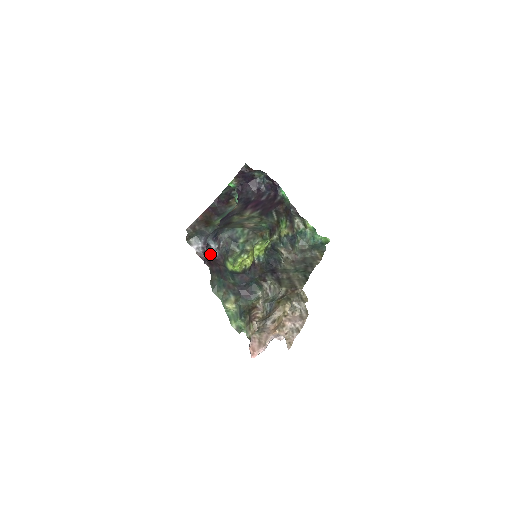
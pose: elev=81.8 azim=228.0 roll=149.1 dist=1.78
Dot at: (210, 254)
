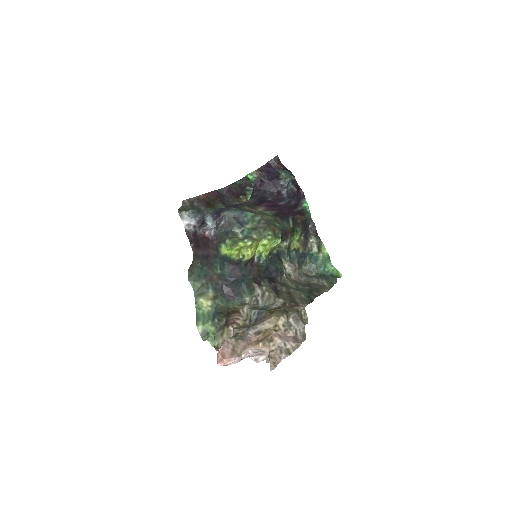
Dot at: (203, 232)
